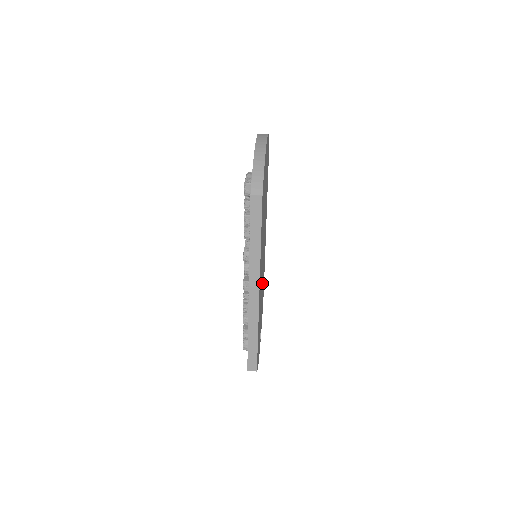
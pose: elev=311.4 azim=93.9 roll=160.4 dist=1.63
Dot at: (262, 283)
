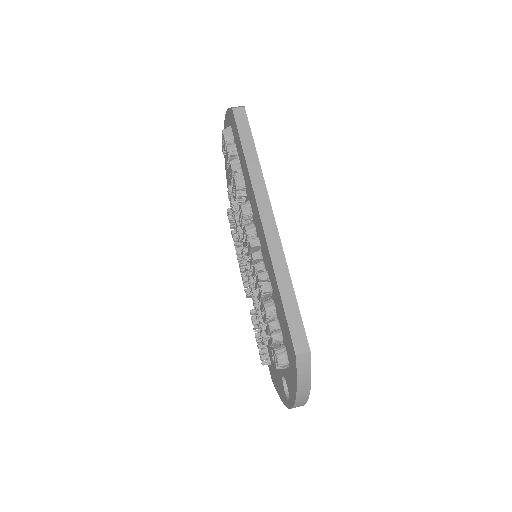
Dot at: occluded
